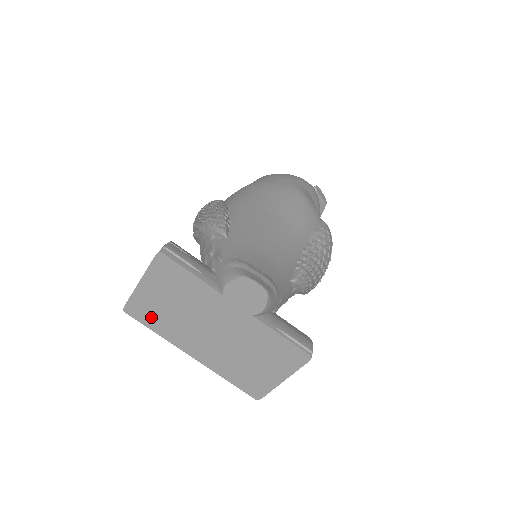
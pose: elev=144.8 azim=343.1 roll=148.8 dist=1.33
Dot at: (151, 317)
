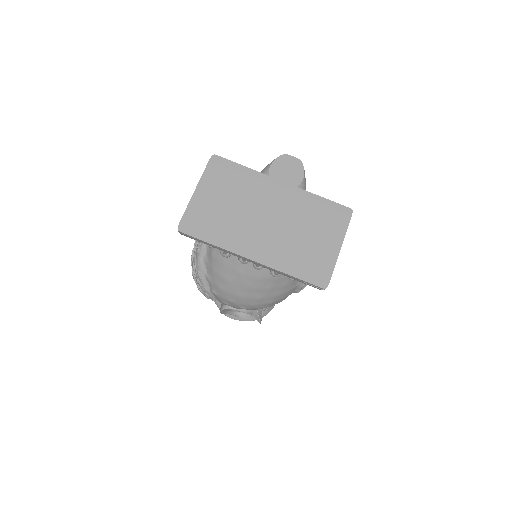
Dot at: (207, 226)
